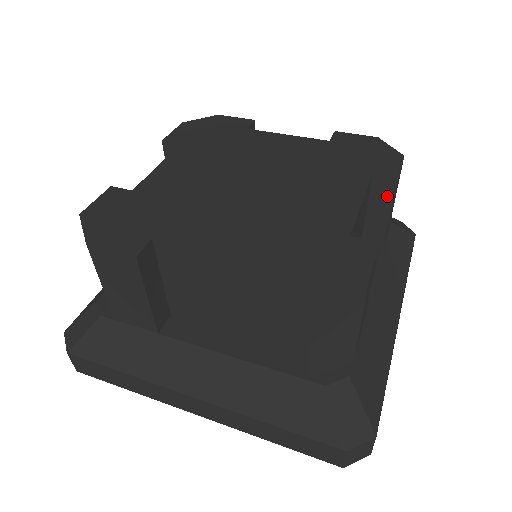
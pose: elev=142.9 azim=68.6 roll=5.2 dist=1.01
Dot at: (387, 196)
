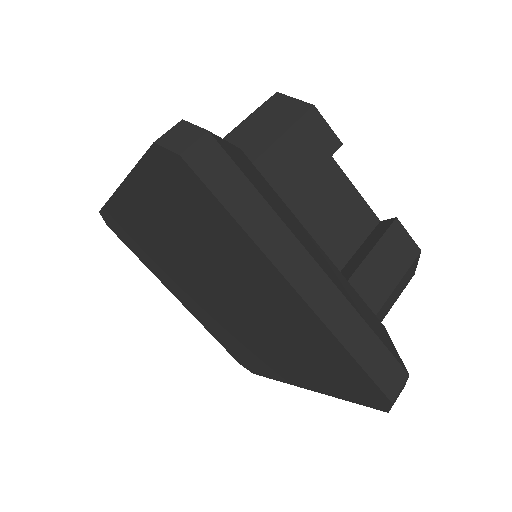
Dot at: (383, 230)
